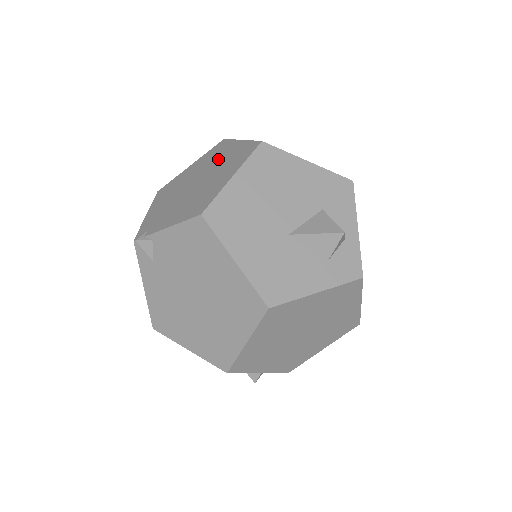
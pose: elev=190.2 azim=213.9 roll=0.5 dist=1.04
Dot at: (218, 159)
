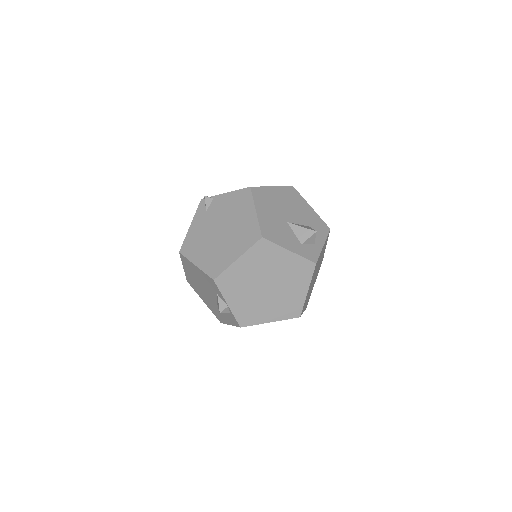
Dot at: occluded
